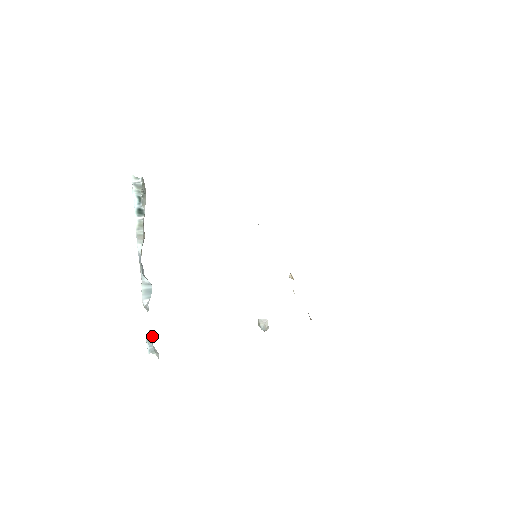
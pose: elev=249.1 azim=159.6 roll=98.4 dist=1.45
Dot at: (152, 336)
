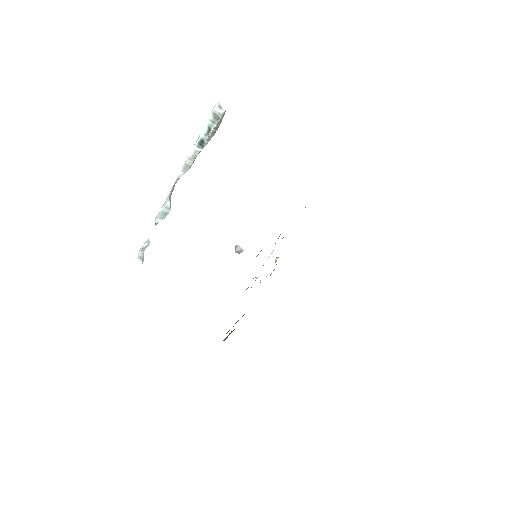
Dot at: (147, 246)
